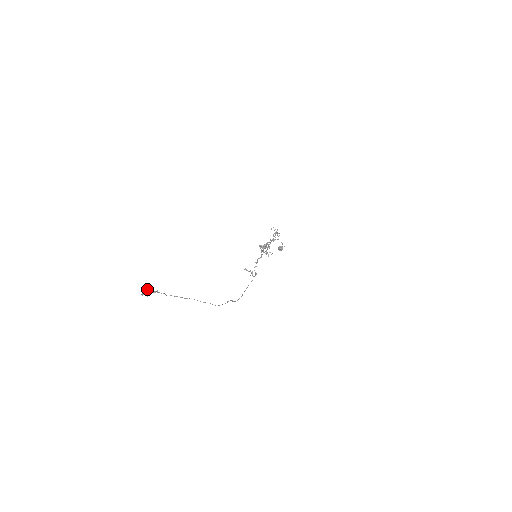
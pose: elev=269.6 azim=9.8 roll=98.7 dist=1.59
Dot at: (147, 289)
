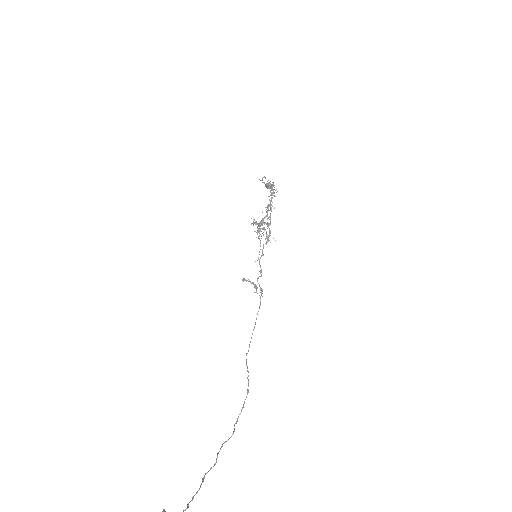
Dot at: out of frame
